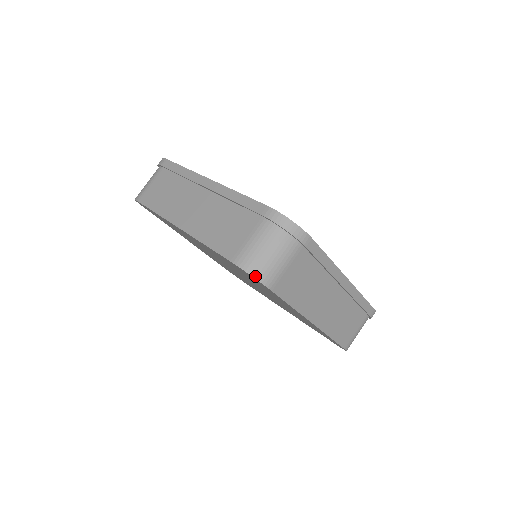
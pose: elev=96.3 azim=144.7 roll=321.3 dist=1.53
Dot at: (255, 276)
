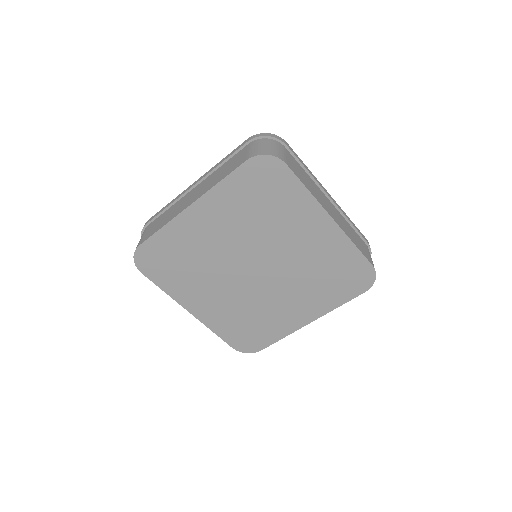
Dot at: (269, 154)
